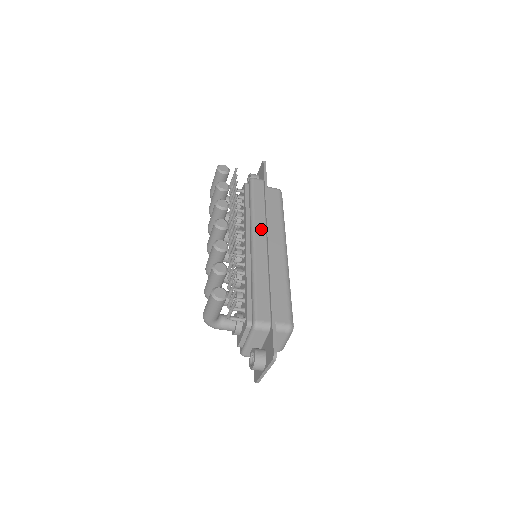
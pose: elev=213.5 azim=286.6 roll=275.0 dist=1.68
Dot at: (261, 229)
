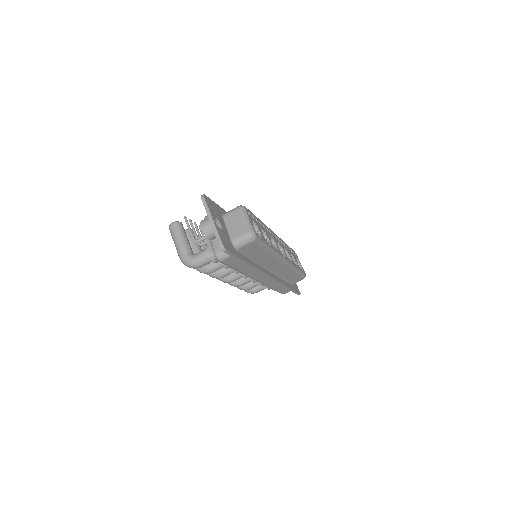
Dot at: occluded
